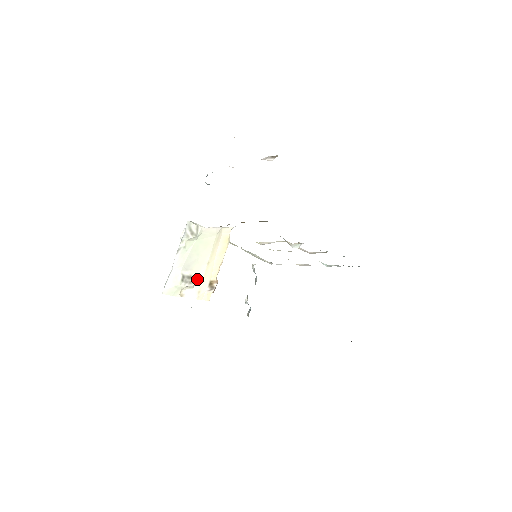
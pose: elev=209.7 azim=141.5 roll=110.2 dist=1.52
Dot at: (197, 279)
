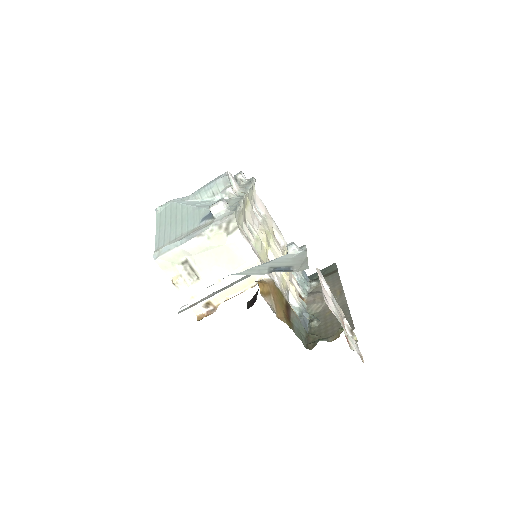
Dot at: (199, 284)
